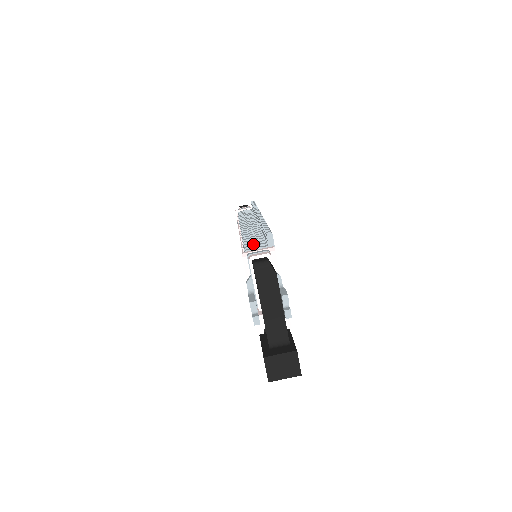
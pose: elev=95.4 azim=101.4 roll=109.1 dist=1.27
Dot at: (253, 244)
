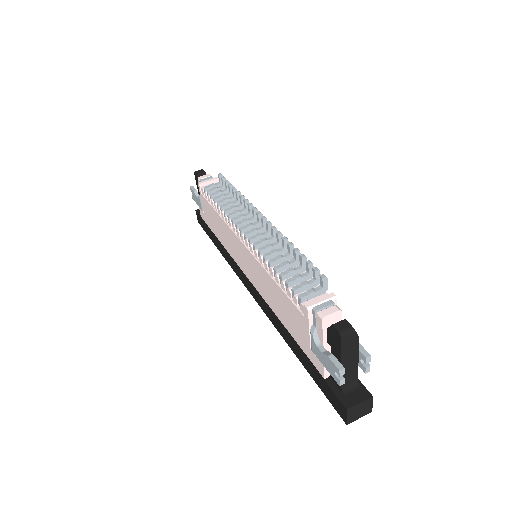
Dot at: (302, 285)
